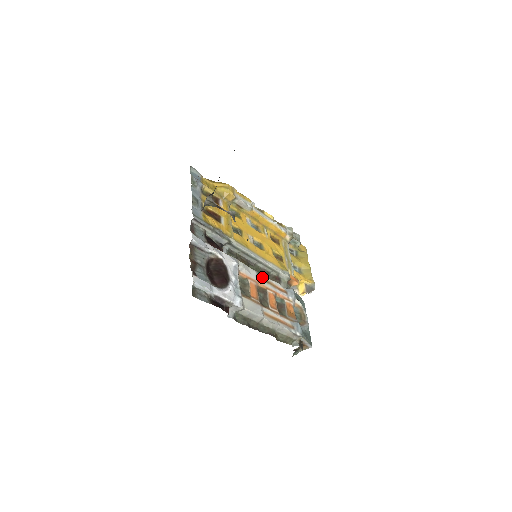
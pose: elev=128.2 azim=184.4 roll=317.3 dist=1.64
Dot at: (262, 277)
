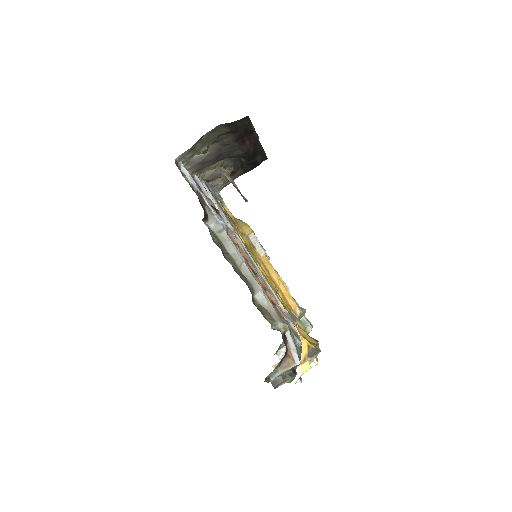
Dot at: (256, 269)
